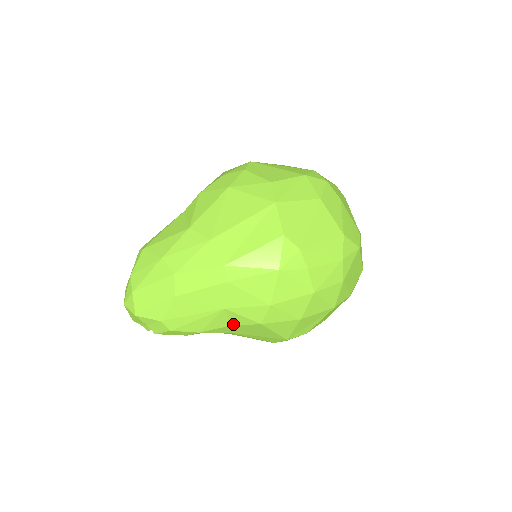
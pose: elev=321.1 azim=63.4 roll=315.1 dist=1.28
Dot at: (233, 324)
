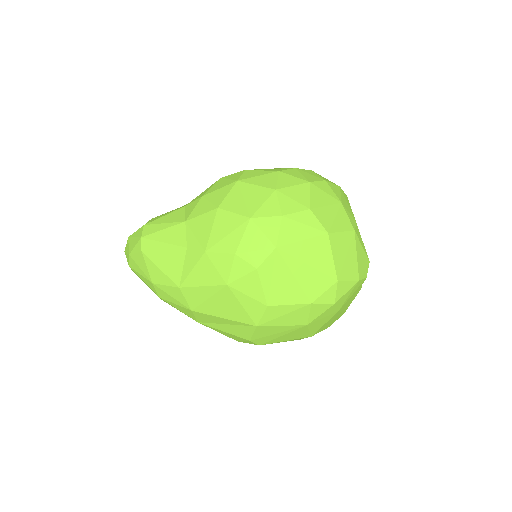
Dot at: occluded
